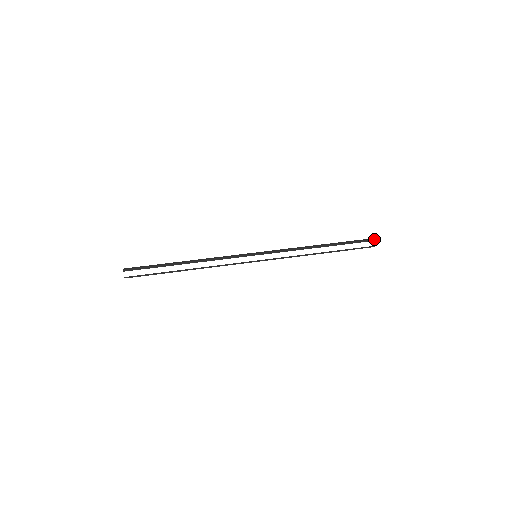
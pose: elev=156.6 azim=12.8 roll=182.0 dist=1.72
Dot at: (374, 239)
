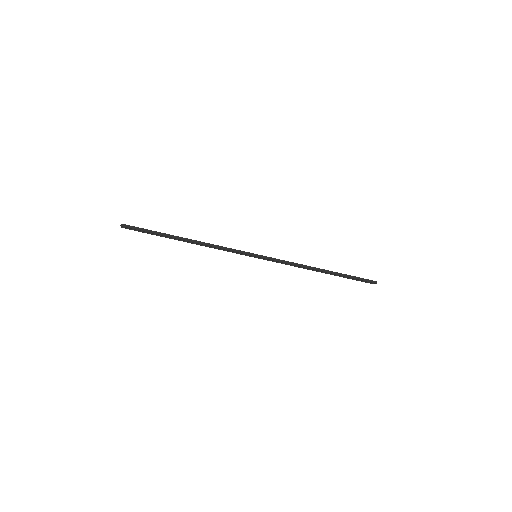
Dot at: (376, 283)
